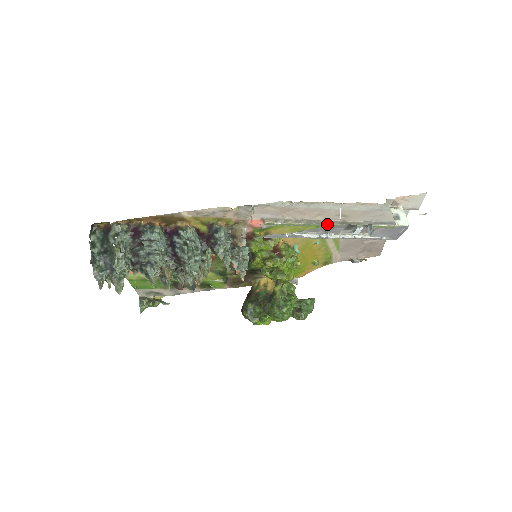
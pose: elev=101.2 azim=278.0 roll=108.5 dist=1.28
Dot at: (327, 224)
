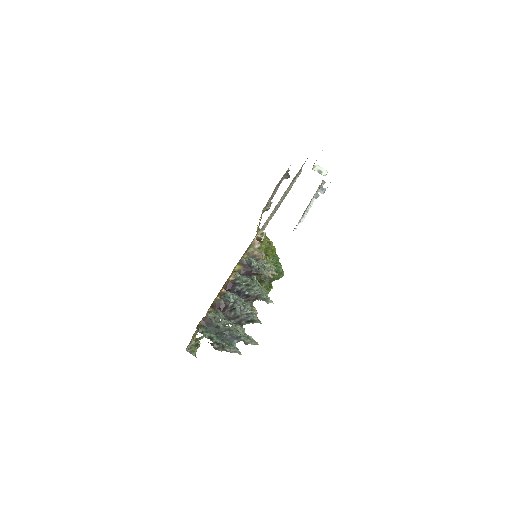
Dot at: (280, 204)
